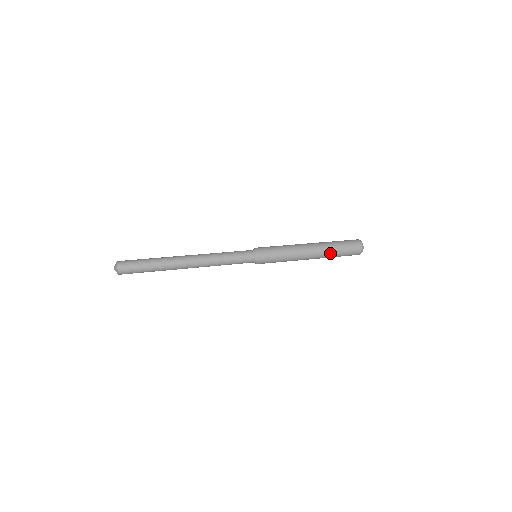
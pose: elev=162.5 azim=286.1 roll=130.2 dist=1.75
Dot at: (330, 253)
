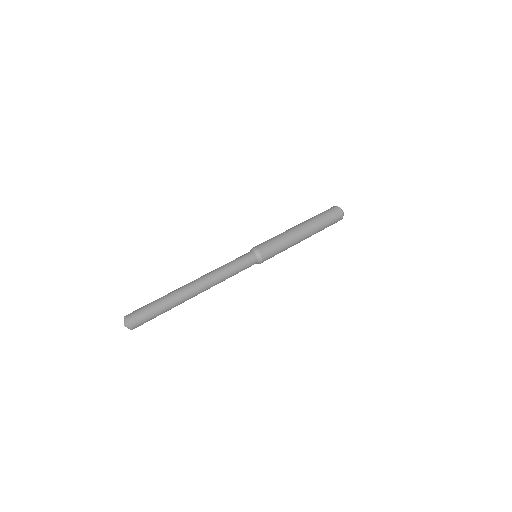
Dot at: occluded
